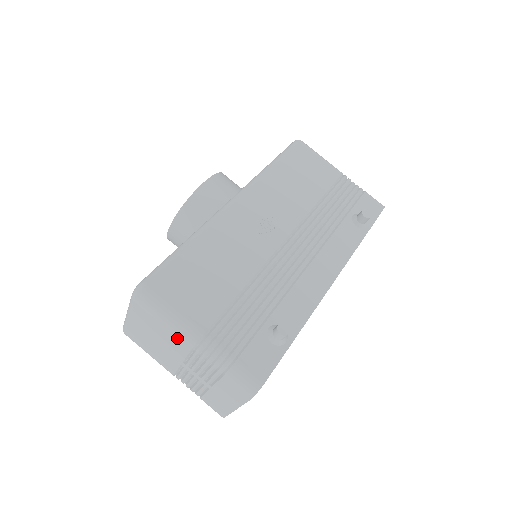
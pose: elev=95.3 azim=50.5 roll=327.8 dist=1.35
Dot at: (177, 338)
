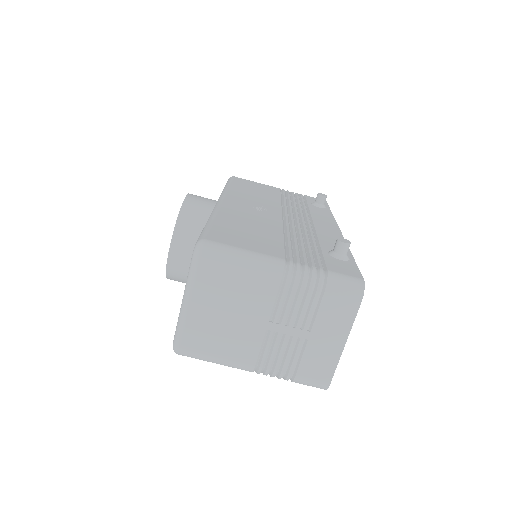
Dot at: (261, 277)
